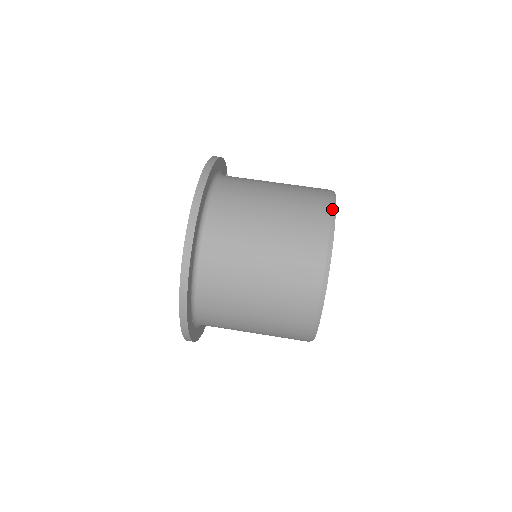
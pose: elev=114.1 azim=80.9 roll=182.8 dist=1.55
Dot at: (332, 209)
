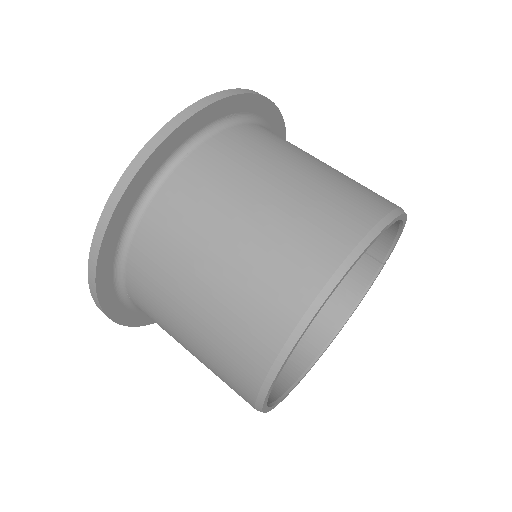
Dot at: (398, 208)
